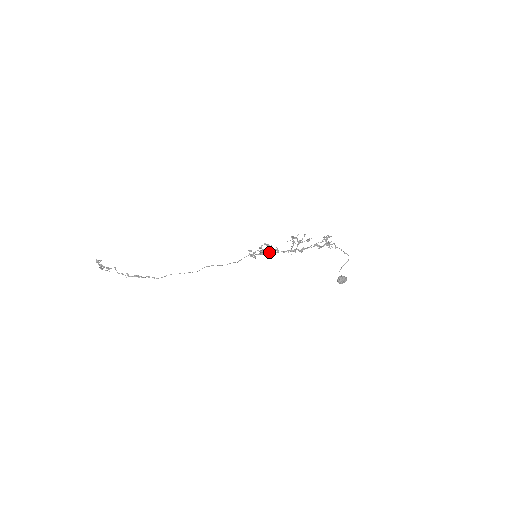
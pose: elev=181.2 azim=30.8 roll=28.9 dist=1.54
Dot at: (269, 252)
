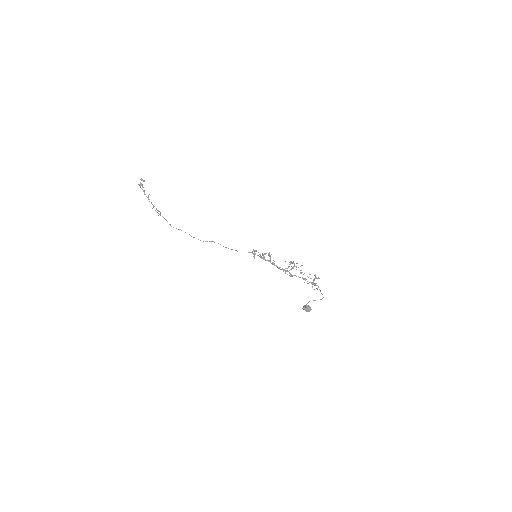
Dot at: (267, 260)
